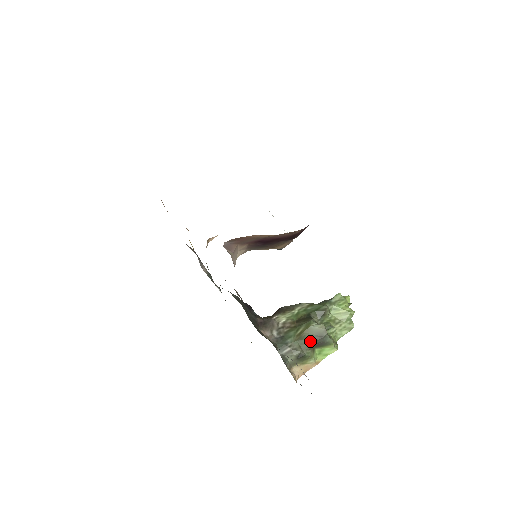
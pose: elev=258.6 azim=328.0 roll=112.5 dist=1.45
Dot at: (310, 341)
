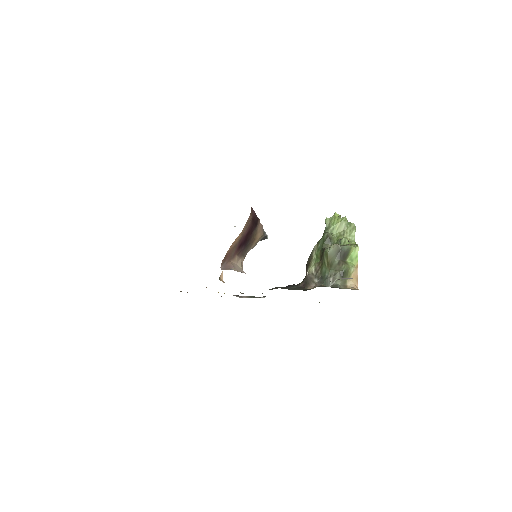
Dot at: (337, 261)
